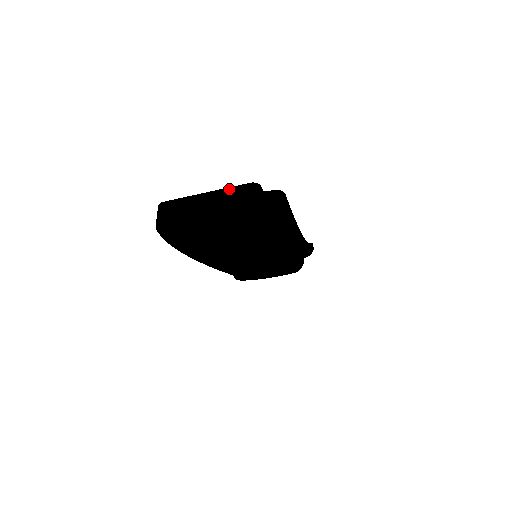
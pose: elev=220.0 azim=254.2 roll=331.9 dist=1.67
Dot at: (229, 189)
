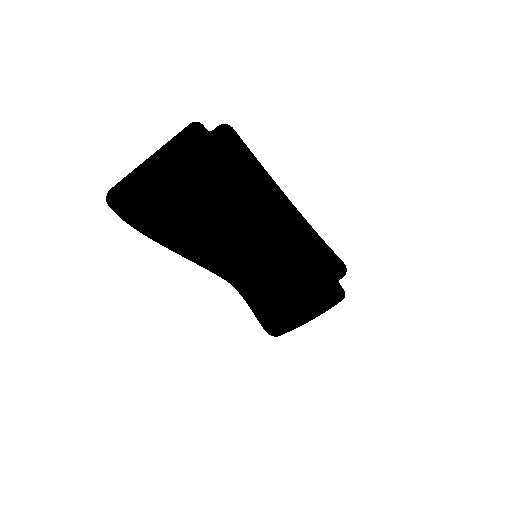
Dot at: occluded
